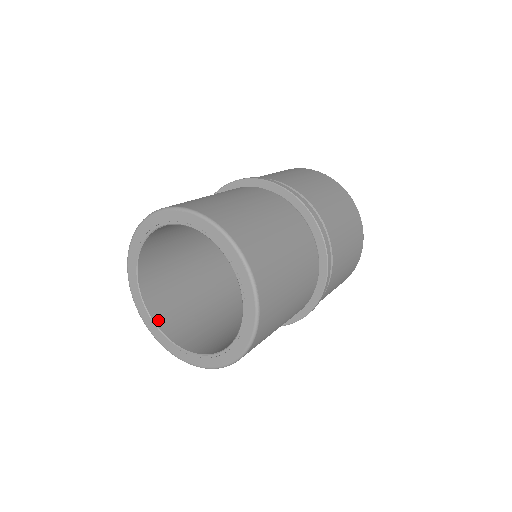
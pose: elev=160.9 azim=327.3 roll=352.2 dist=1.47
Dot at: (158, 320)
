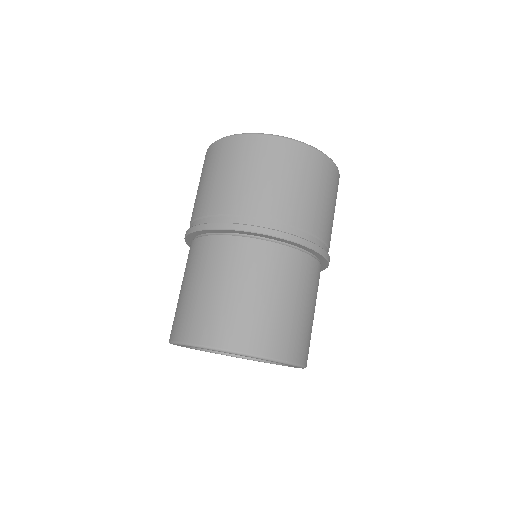
Dot at: occluded
